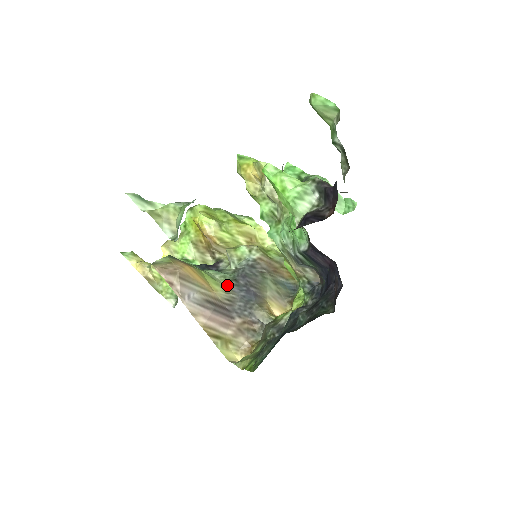
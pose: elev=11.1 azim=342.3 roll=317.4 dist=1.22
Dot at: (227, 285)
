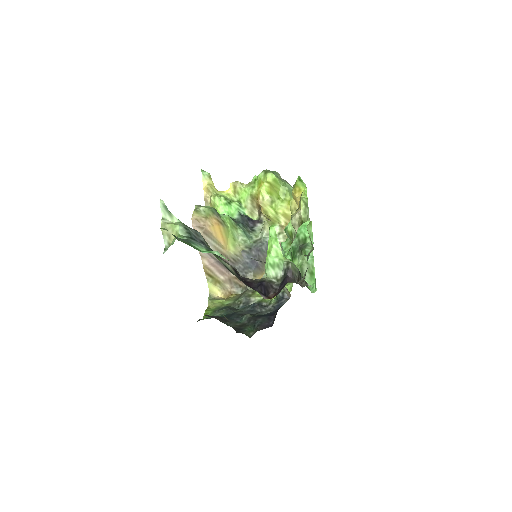
Dot at: (241, 249)
